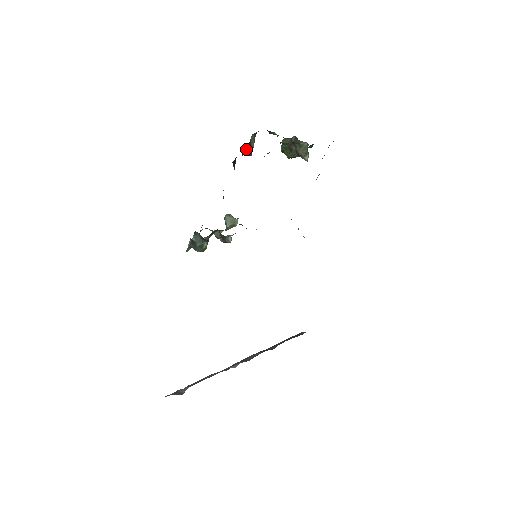
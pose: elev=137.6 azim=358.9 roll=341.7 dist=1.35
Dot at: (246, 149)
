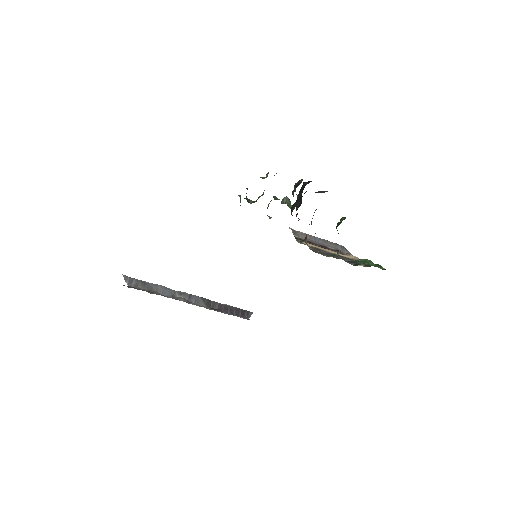
Dot at: occluded
